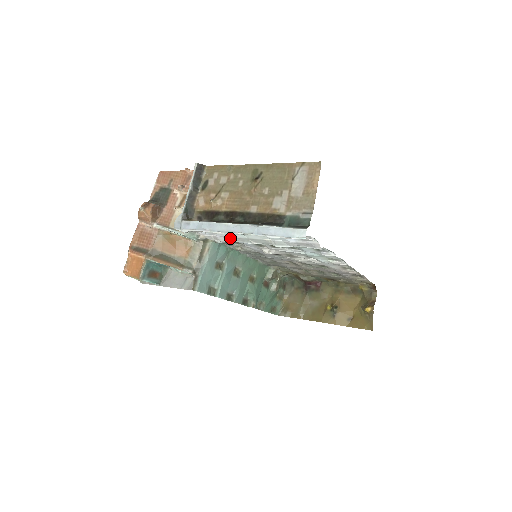
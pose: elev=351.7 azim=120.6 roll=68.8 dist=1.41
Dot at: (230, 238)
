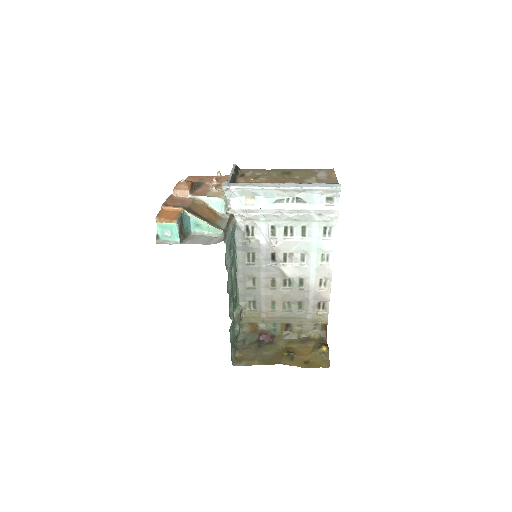
Dot at: (260, 210)
